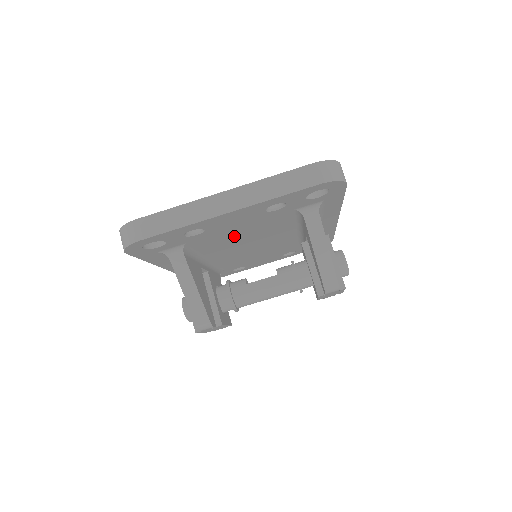
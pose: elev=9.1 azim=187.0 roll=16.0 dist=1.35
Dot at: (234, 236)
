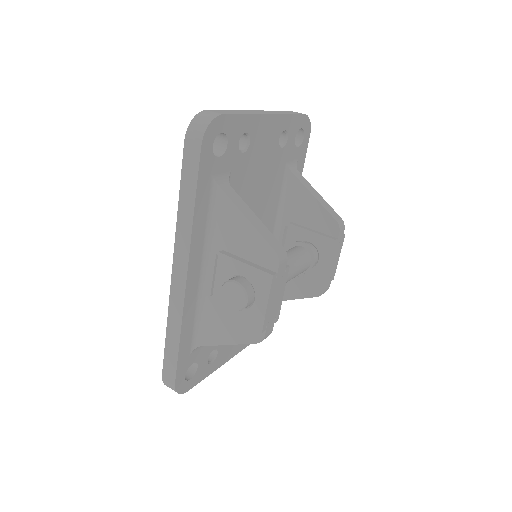
Dot at: (251, 195)
